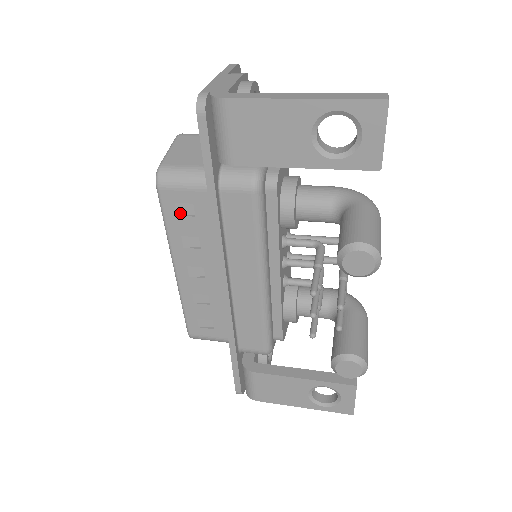
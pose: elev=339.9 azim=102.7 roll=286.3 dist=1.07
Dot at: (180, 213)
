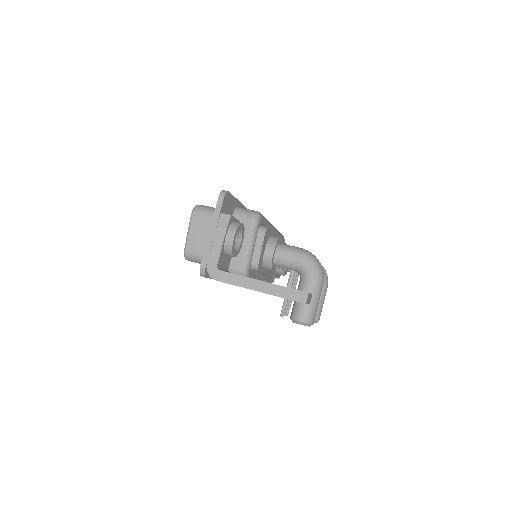
Dot at: occluded
